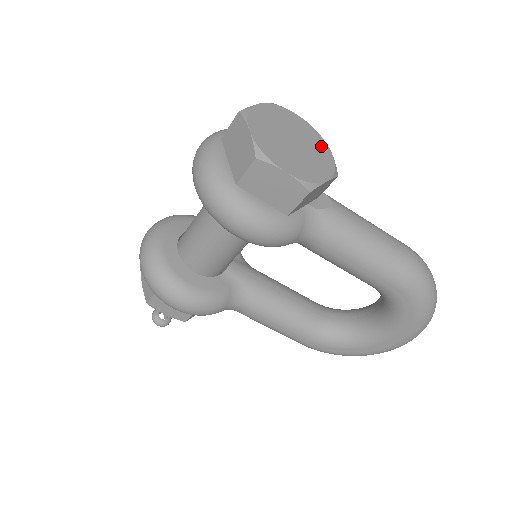
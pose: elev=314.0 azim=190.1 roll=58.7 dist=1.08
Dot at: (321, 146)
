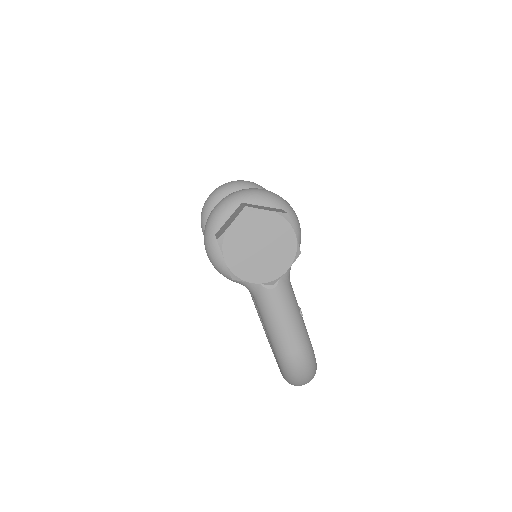
Dot at: (284, 262)
